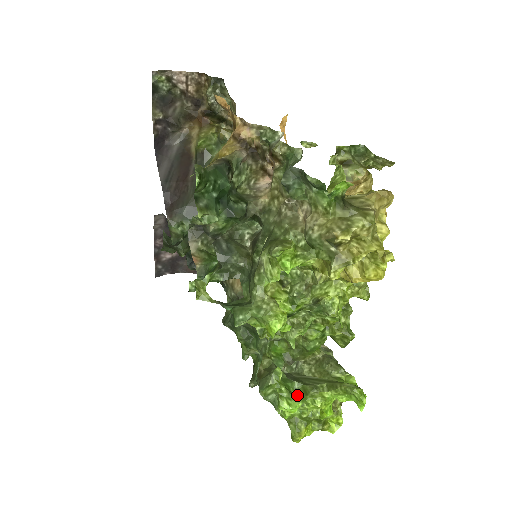
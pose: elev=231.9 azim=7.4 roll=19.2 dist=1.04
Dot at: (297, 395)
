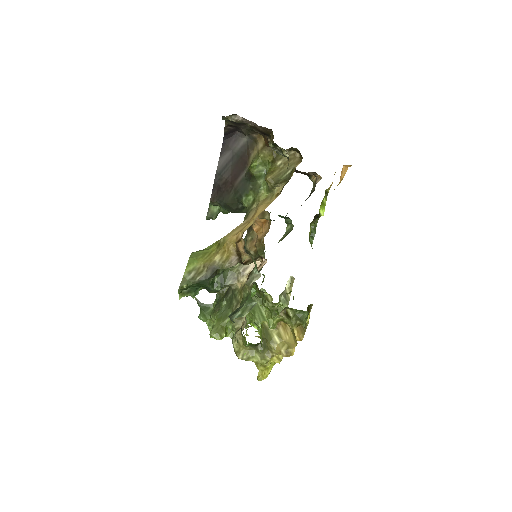
Dot at: (246, 319)
